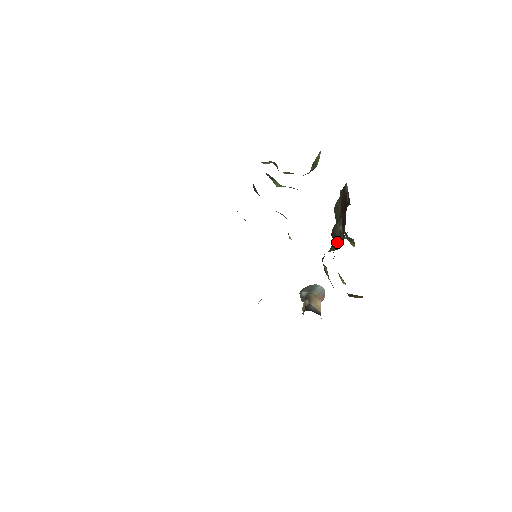
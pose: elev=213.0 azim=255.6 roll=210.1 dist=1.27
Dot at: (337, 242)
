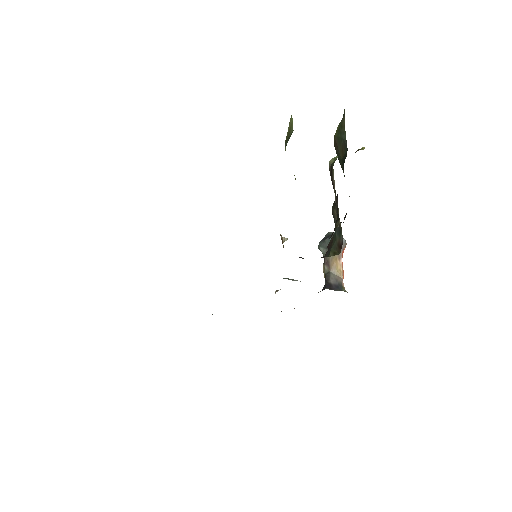
Dot at: (338, 240)
